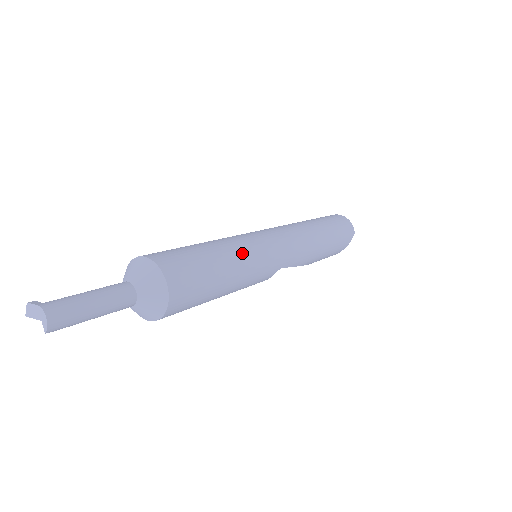
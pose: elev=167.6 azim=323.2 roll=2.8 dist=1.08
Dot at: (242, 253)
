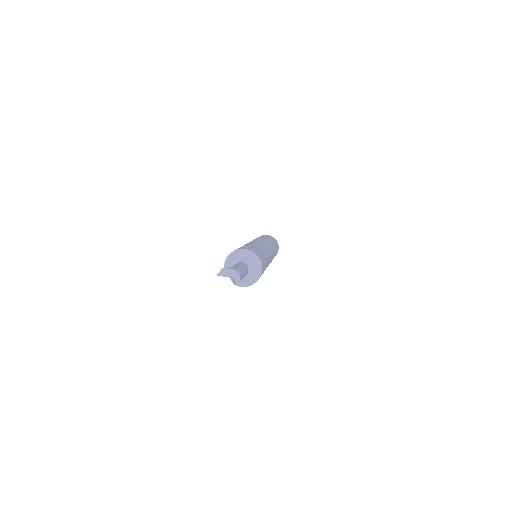
Dot at: (267, 253)
